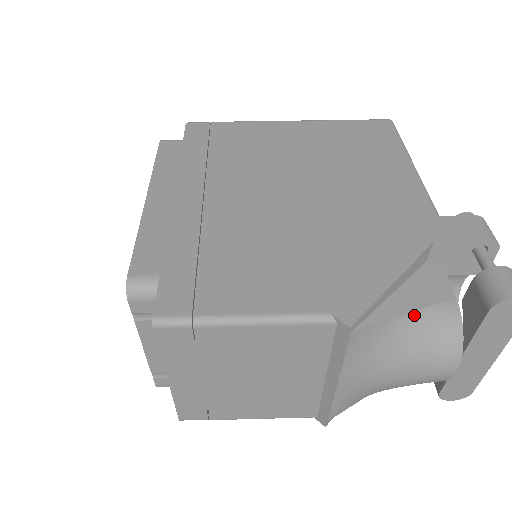
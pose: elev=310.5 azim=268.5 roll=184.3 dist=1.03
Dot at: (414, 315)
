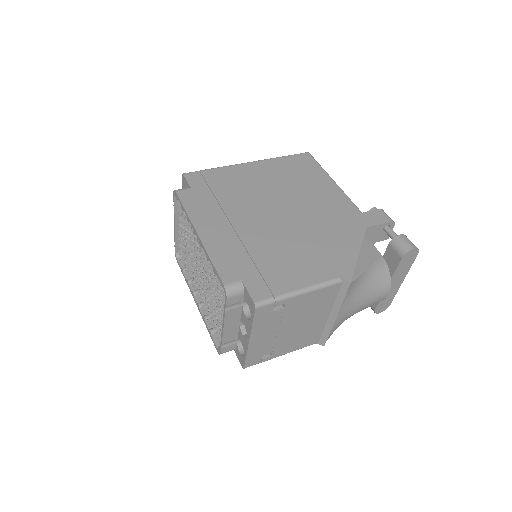
Dot at: (369, 269)
